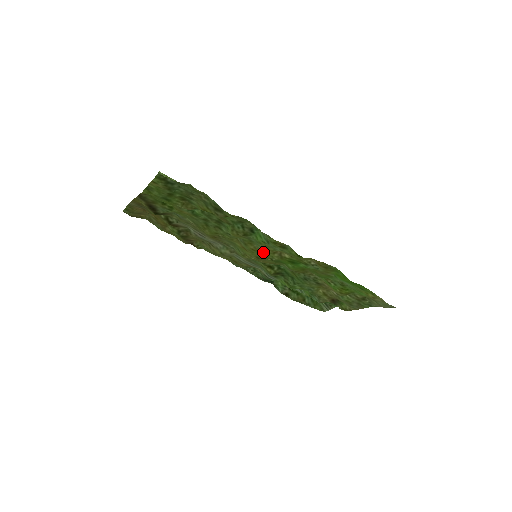
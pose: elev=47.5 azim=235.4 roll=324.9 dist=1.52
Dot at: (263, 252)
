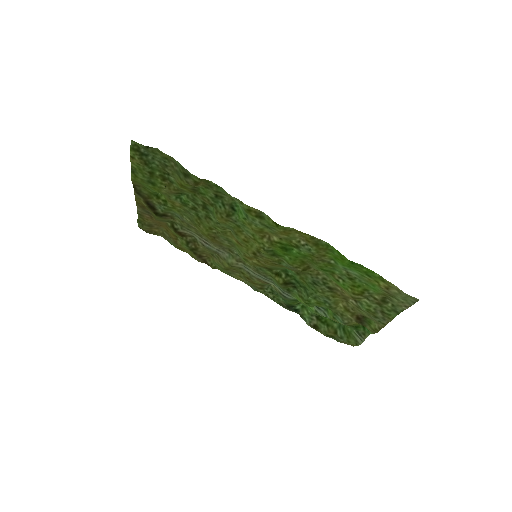
Dot at: (254, 240)
